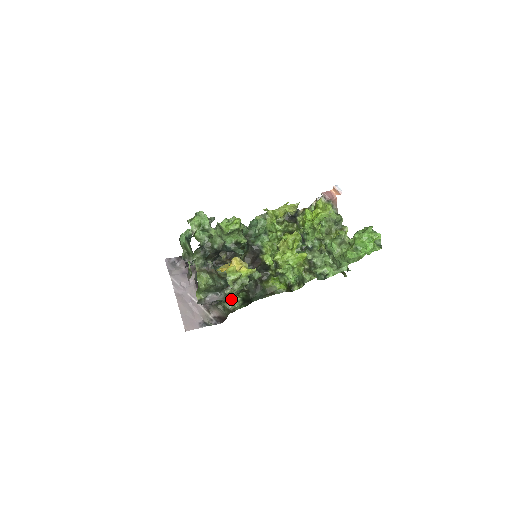
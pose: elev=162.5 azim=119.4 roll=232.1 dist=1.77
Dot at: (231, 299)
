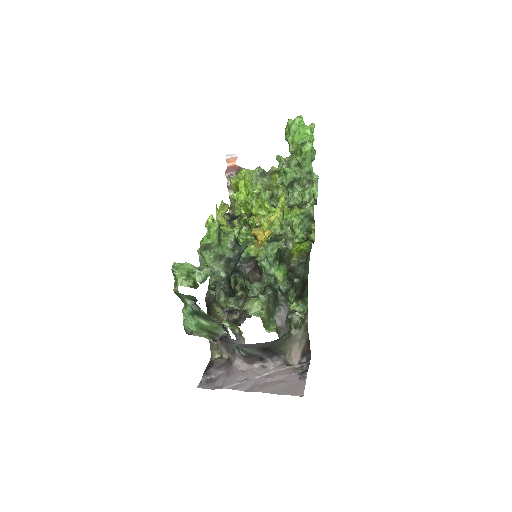
Dot at: (290, 313)
